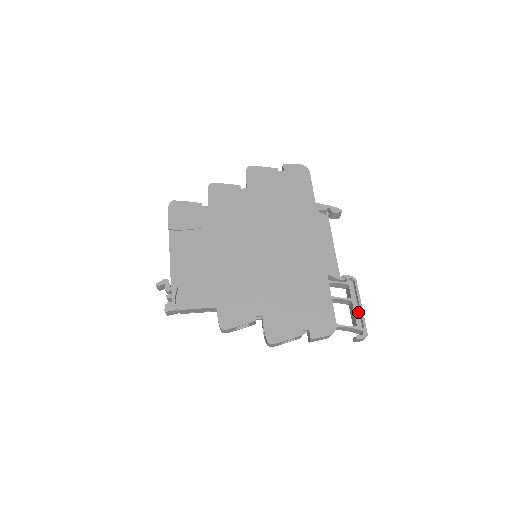
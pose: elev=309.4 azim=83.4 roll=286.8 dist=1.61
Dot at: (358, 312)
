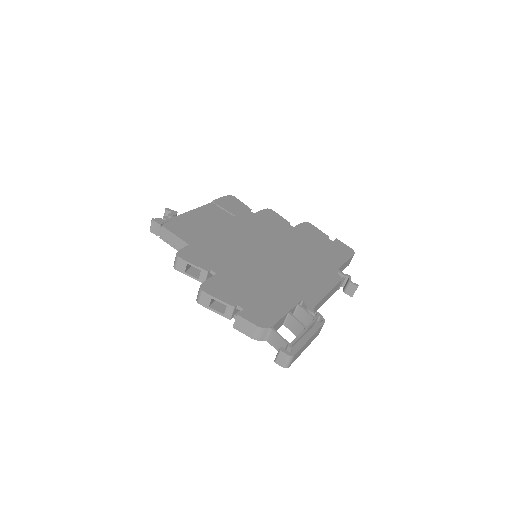
Dot at: occluded
